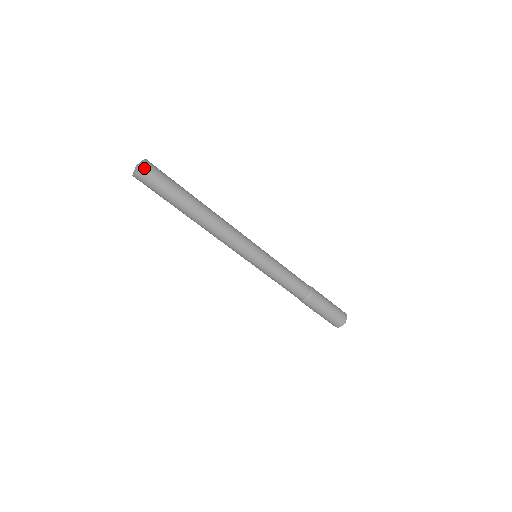
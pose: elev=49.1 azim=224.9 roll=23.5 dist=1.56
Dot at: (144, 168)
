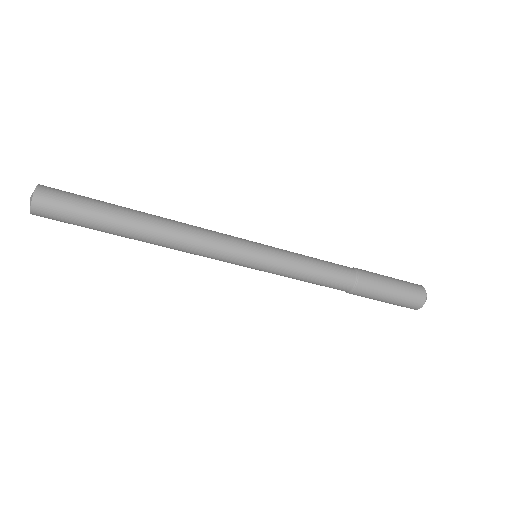
Dot at: (35, 205)
